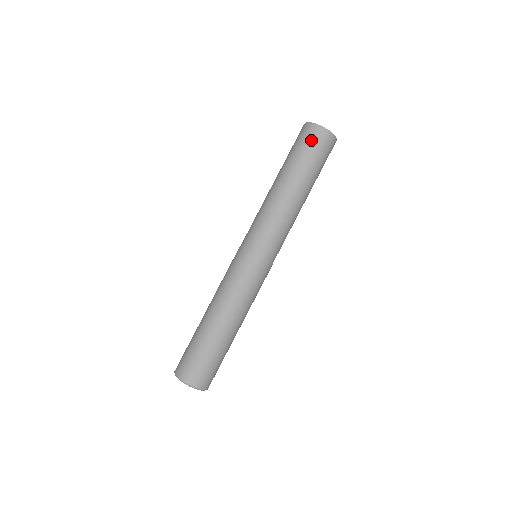
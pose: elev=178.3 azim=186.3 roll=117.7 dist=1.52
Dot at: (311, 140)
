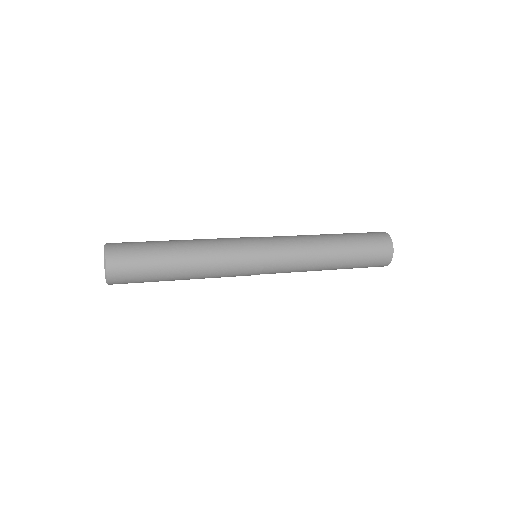
Dot at: (374, 235)
